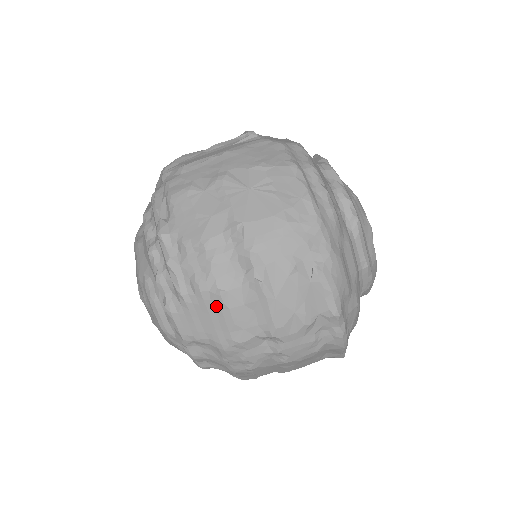
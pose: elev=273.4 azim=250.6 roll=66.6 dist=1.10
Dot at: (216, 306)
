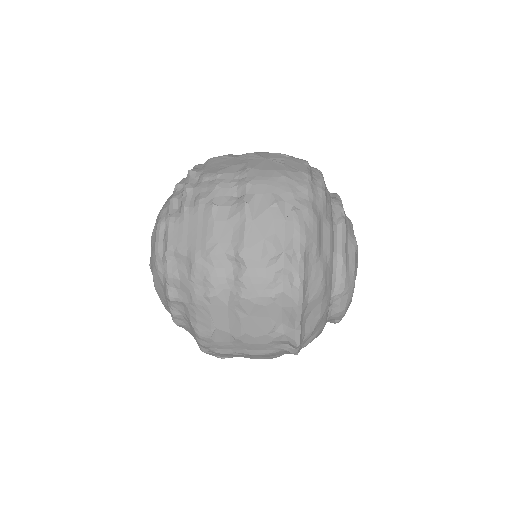
Dot at: (205, 217)
